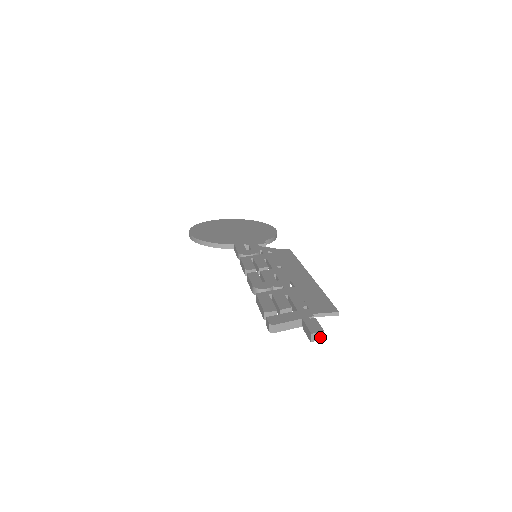
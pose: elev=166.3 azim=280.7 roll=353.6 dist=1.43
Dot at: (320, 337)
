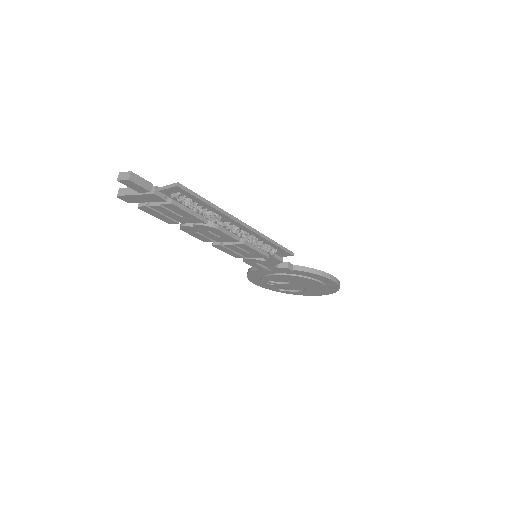
Dot at: (127, 177)
